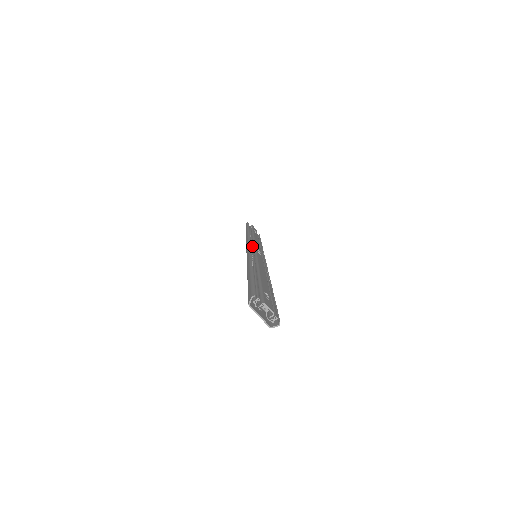
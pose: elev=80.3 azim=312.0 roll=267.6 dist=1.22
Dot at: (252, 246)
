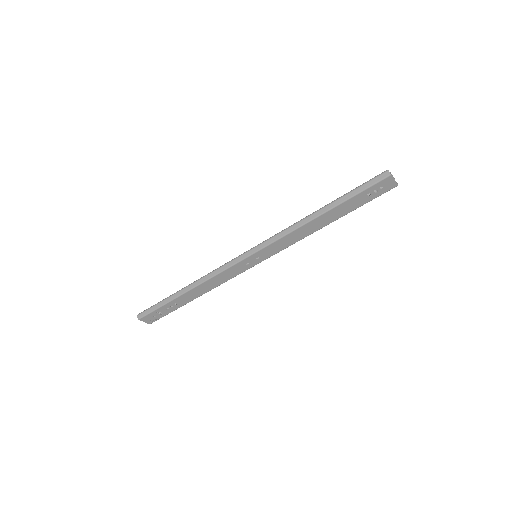
Dot at: (248, 252)
